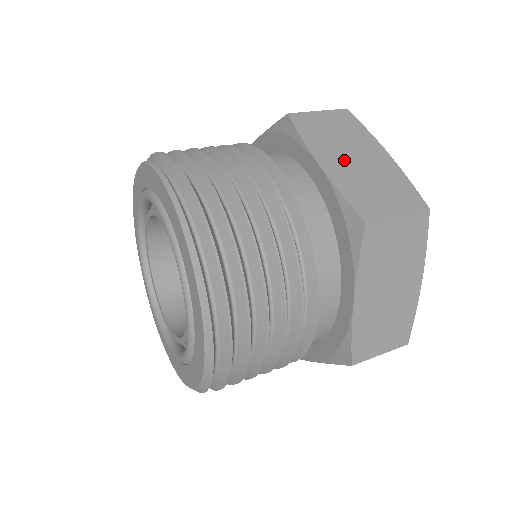
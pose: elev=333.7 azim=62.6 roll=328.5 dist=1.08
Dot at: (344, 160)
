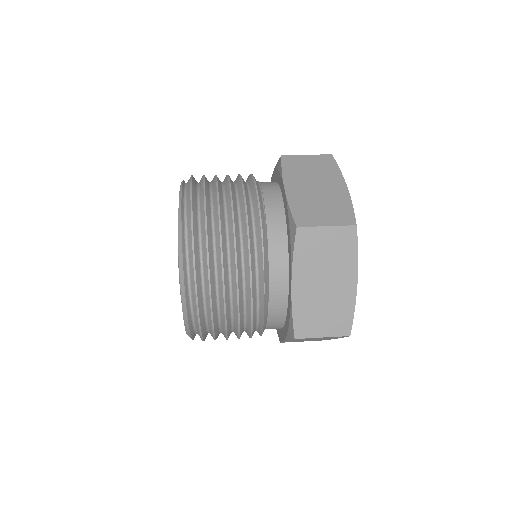
Dot at: (306, 187)
